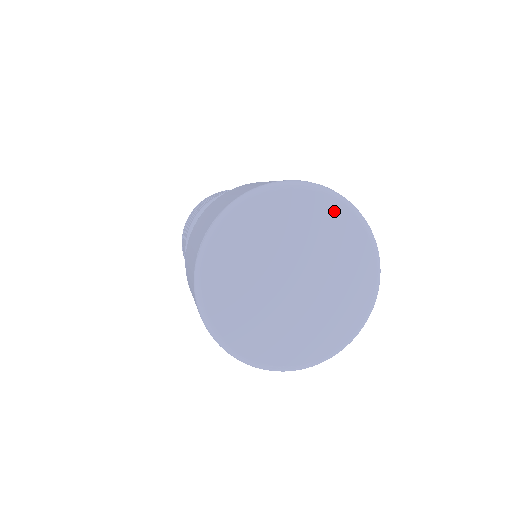
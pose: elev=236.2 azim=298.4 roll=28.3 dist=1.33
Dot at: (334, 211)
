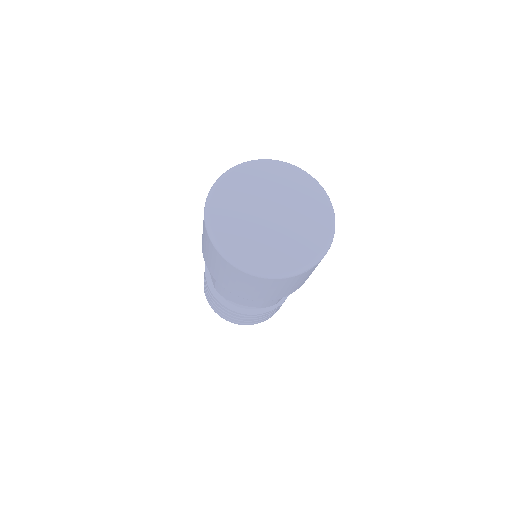
Dot at: (310, 186)
